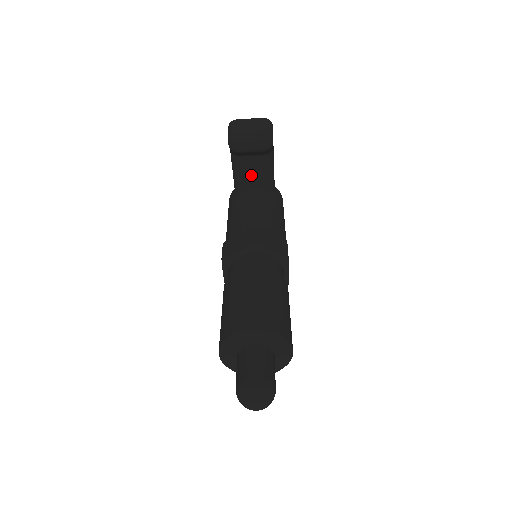
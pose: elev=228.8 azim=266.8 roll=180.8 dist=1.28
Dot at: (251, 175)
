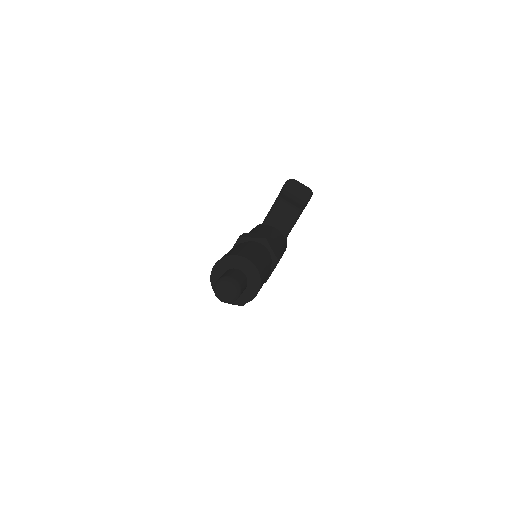
Dot at: (280, 217)
